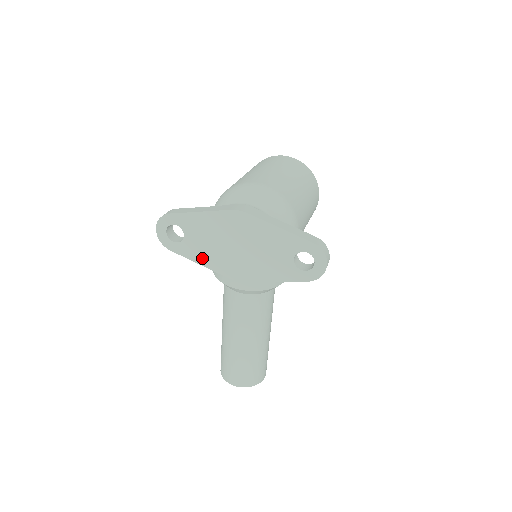
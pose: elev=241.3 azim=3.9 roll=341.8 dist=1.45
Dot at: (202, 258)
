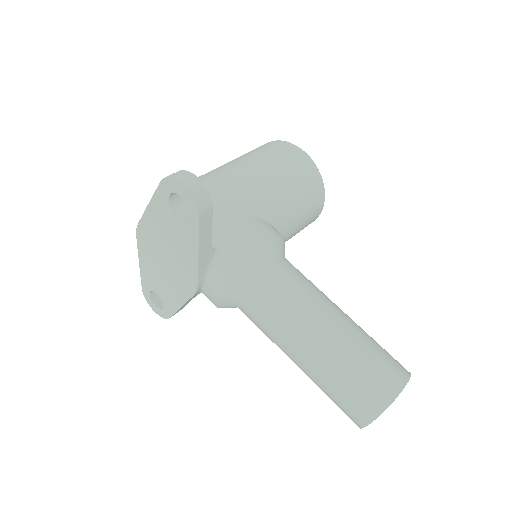
Dot at: (176, 299)
